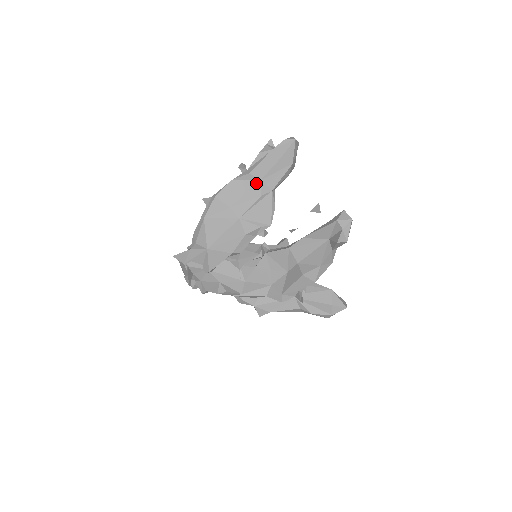
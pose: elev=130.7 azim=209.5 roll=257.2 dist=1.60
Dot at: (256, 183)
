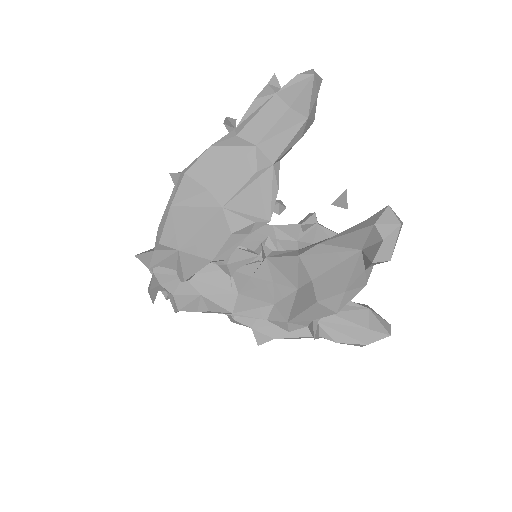
Dot at: (249, 151)
